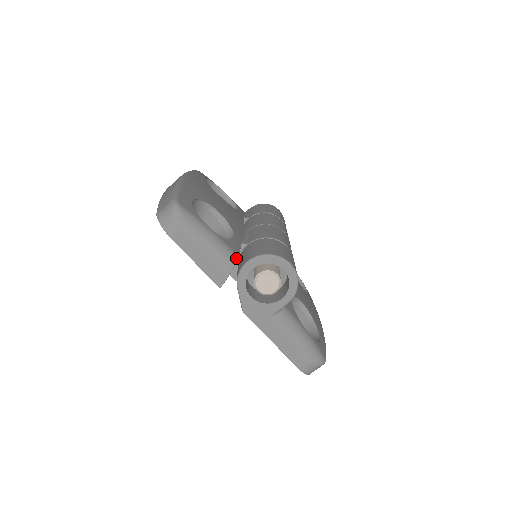
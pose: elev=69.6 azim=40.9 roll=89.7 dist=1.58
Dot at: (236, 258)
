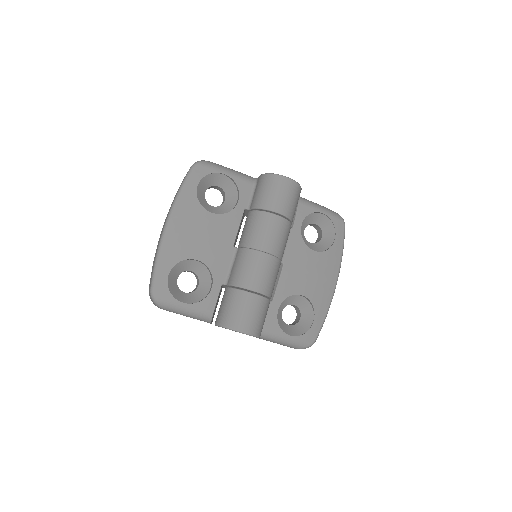
Dot at: (211, 316)
